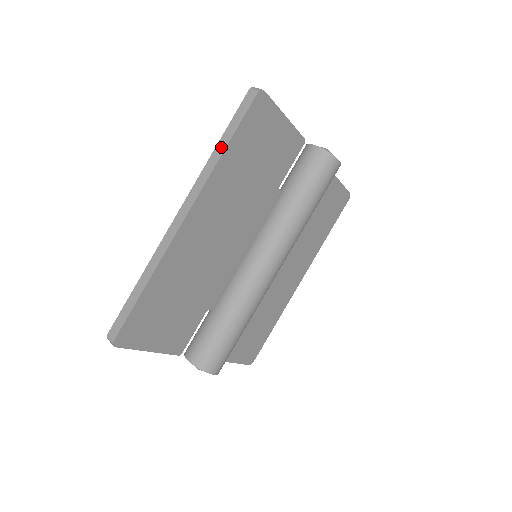
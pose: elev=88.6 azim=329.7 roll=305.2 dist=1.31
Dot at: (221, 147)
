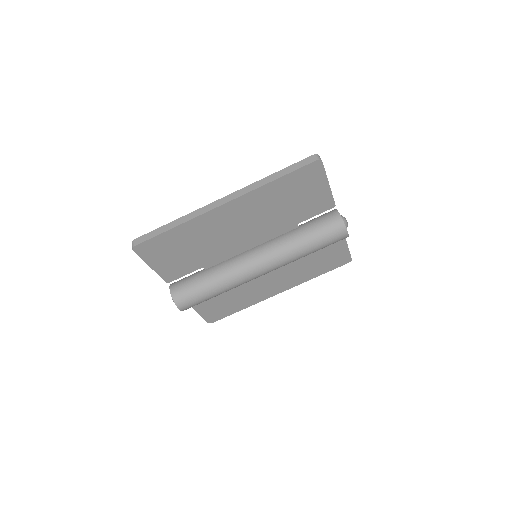
Dot at: (273, 177)
